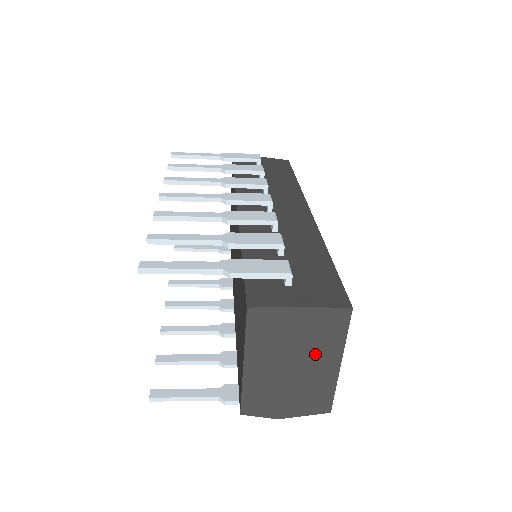
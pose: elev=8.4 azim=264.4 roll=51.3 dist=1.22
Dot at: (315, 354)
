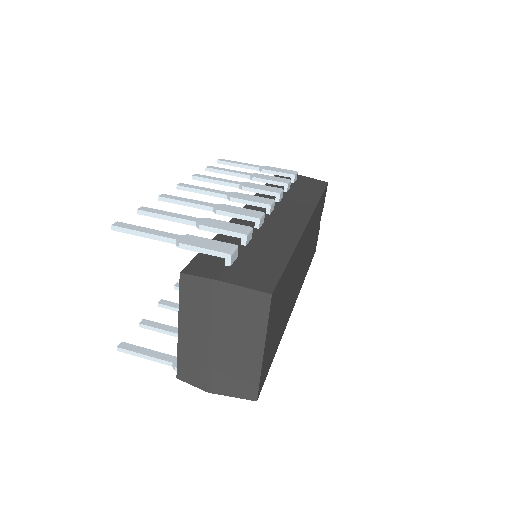
Dot at: (239, 333)
